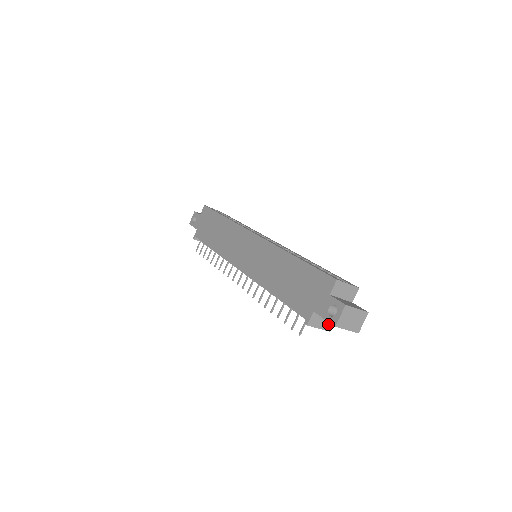
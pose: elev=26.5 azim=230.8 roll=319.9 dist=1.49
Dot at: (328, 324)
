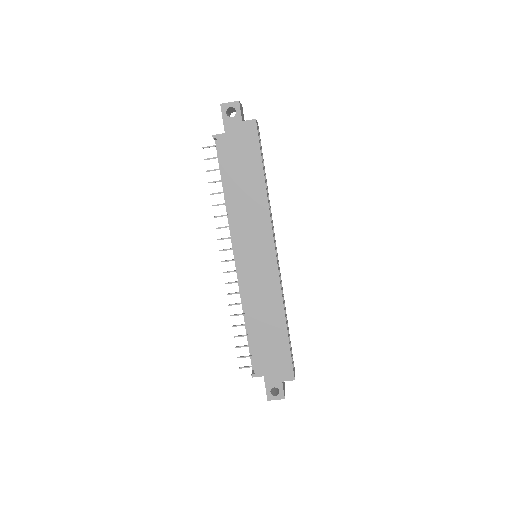
Dot at: occluded
